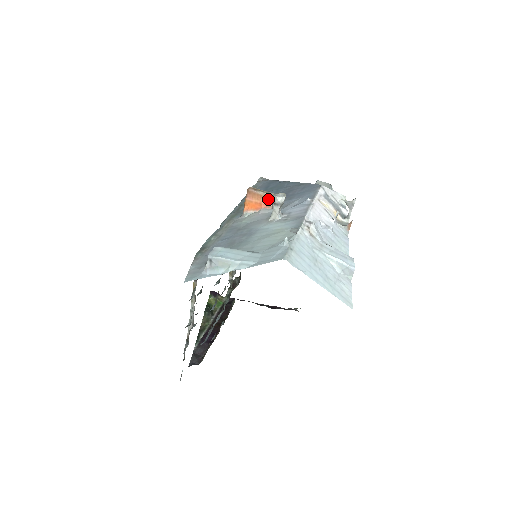
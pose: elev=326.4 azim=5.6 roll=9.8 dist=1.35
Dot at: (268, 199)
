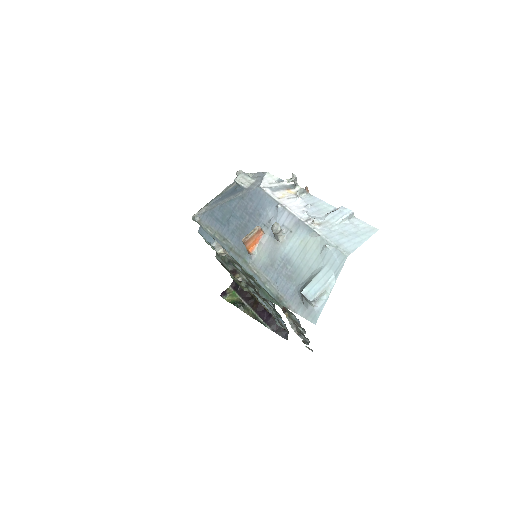
Dot at: (258, 232)
